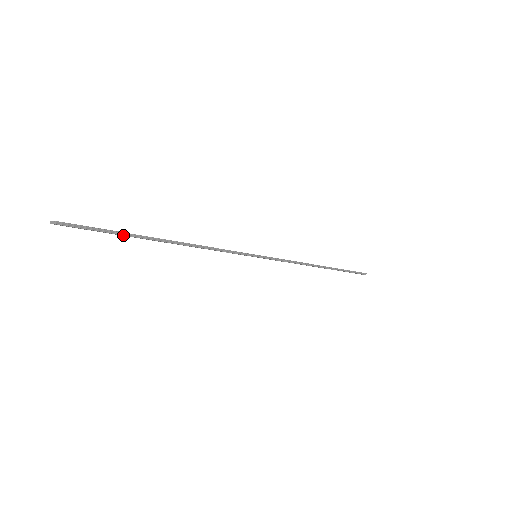
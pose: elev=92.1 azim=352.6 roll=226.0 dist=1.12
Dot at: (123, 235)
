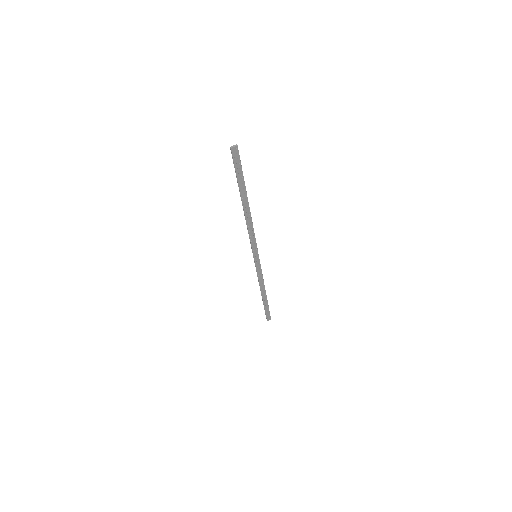
Dot at: (243, 182)
